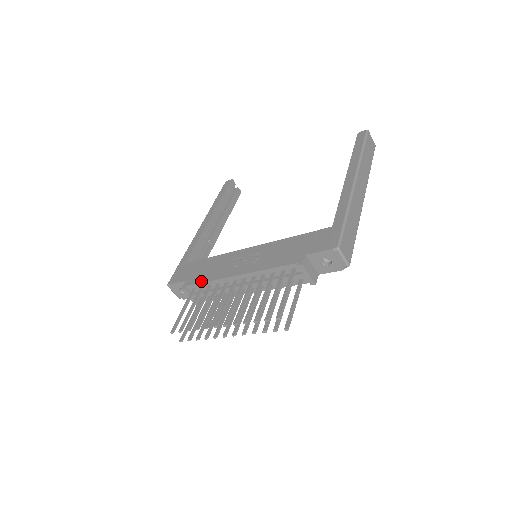
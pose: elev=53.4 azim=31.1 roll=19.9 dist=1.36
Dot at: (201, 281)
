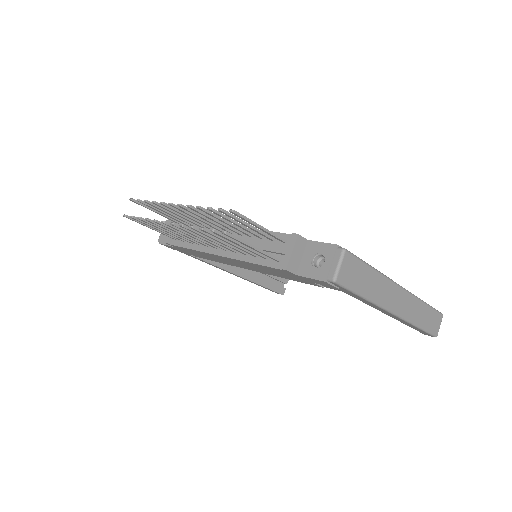
Dot at: occluded
